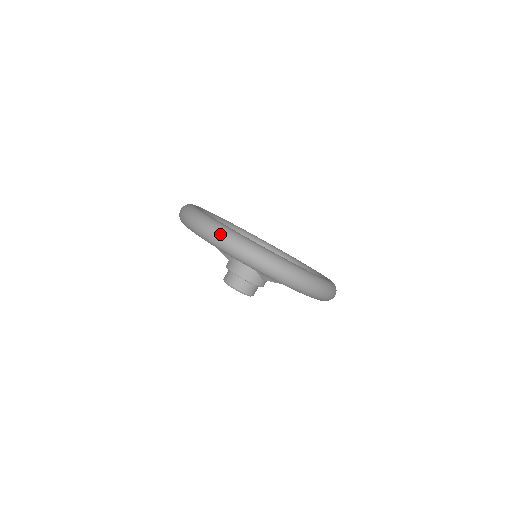
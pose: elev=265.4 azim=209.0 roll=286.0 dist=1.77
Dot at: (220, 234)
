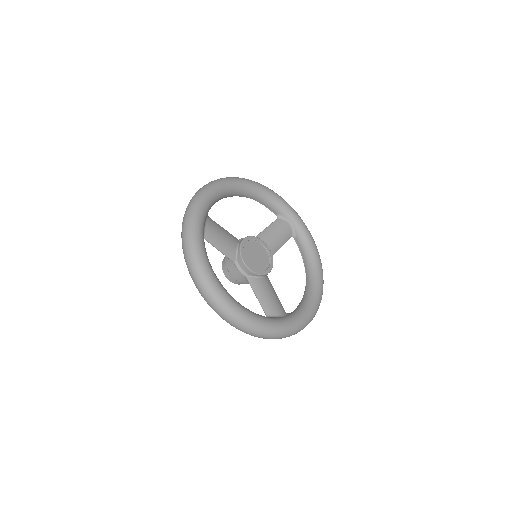
Dot at: (202, 289)
